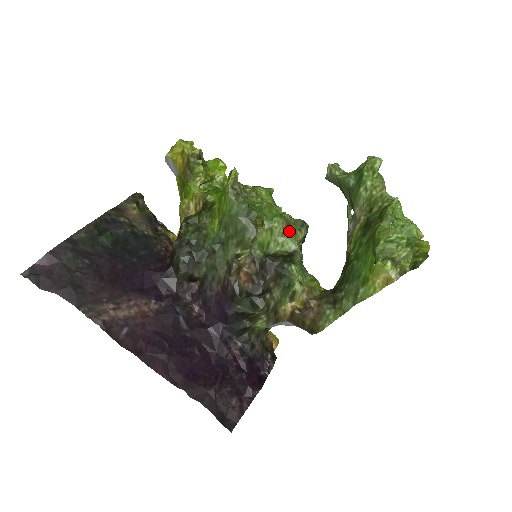
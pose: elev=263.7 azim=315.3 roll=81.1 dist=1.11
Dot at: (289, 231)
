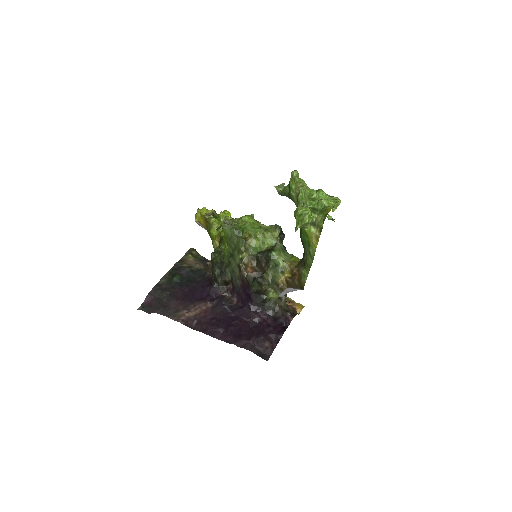
Dot at: (267, 234)
